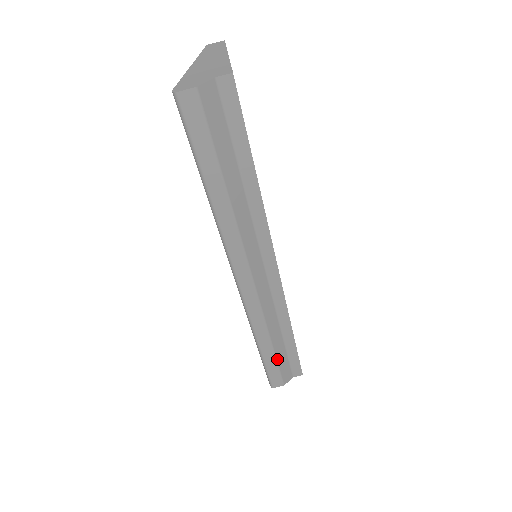
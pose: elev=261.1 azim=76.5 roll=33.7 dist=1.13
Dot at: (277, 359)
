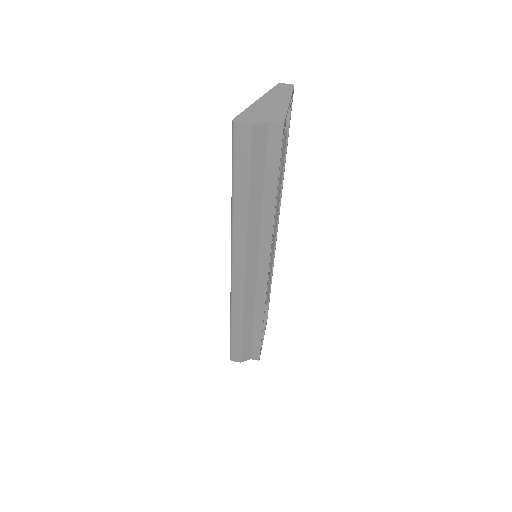
Dot at: (242, 340)
